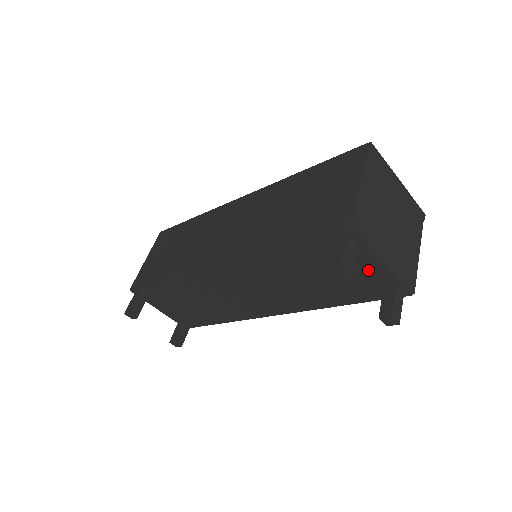
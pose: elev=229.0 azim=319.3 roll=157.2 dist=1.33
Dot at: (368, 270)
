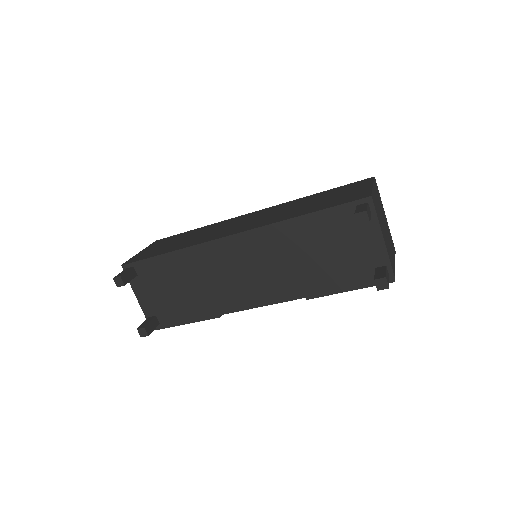
Dot at: (369, 246)
